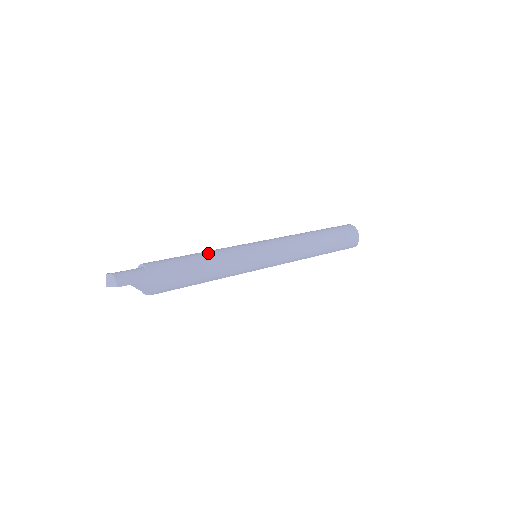
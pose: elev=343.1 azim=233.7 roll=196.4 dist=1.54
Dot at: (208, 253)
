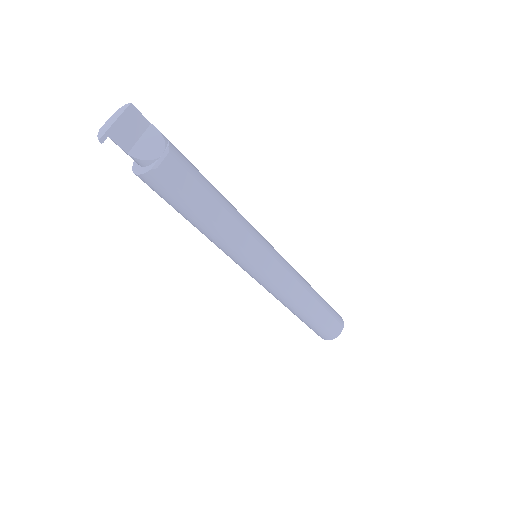
Dot at: occluded
